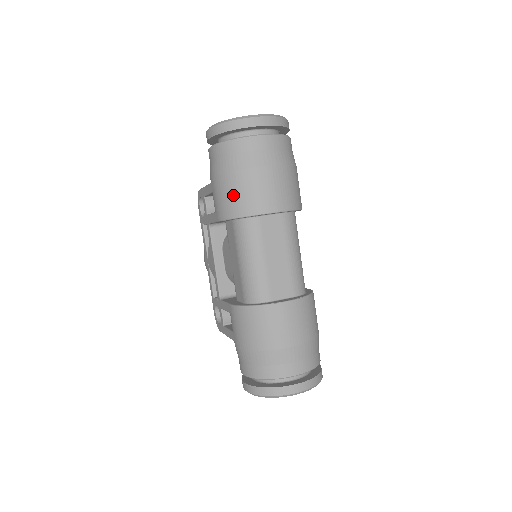
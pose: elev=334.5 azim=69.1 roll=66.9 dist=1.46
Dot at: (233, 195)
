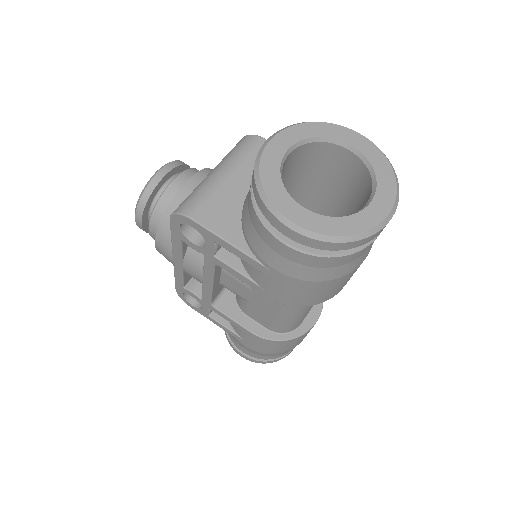
Dot at: (313, 295)
